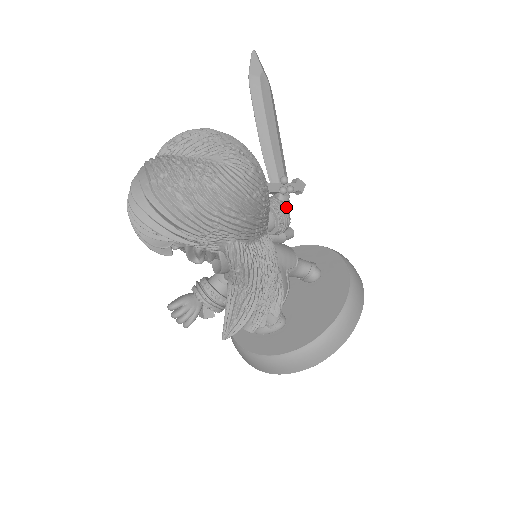
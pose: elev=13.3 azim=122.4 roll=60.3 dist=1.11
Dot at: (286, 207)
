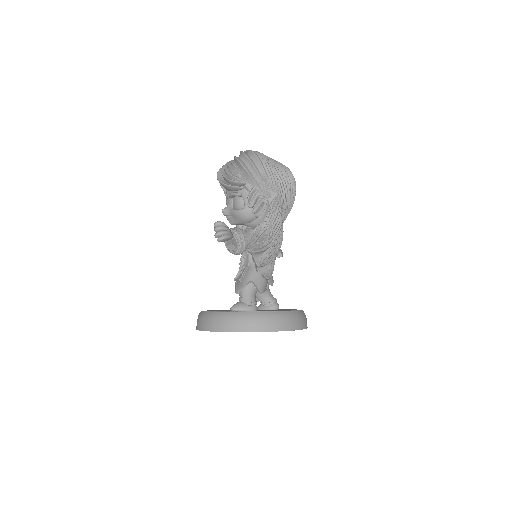
Dot at: occluded
